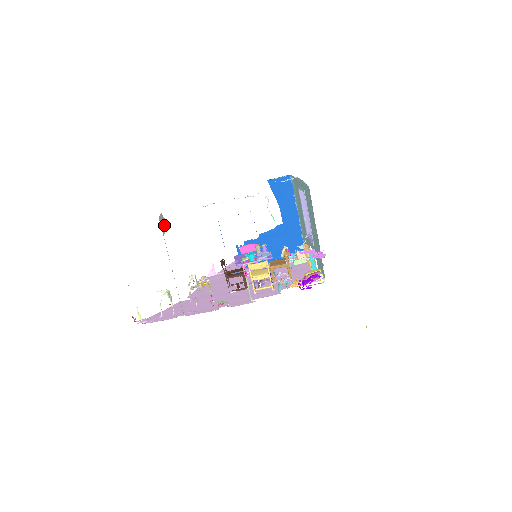
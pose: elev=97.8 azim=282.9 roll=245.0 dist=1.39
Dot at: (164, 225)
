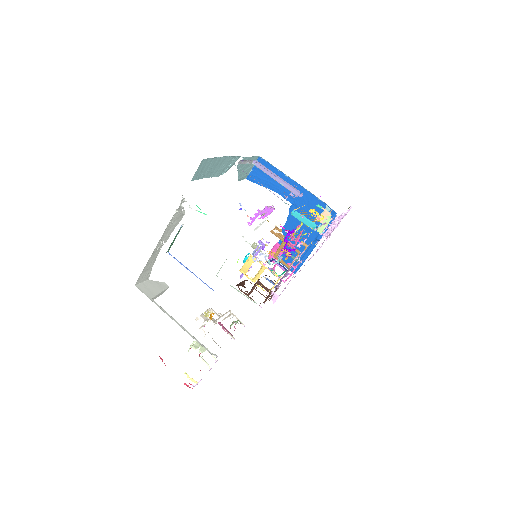
Dot at: (158, 288)
